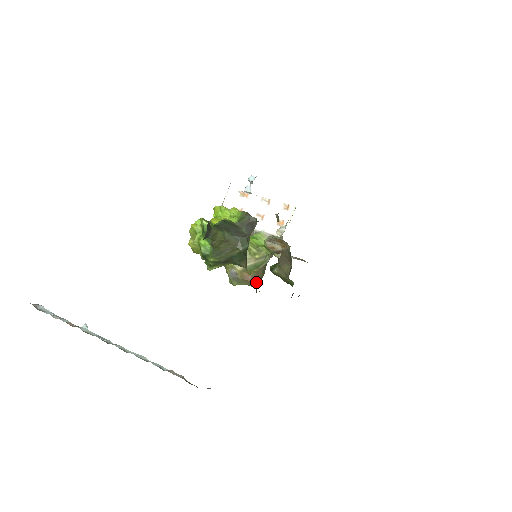
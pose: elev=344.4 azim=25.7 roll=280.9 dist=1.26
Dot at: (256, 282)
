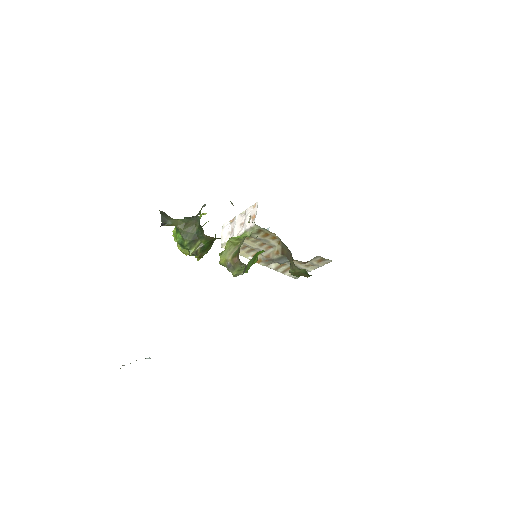
Dot at: occluded
